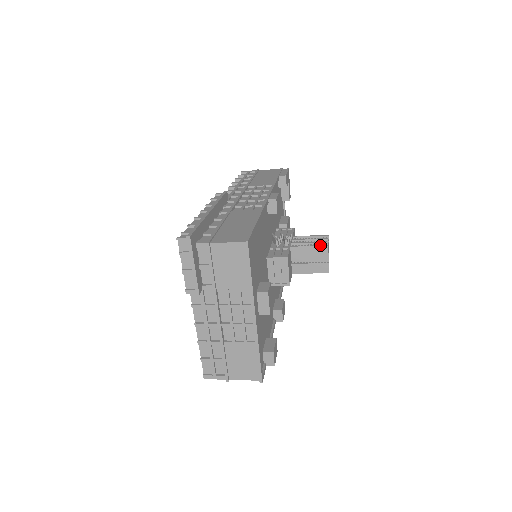
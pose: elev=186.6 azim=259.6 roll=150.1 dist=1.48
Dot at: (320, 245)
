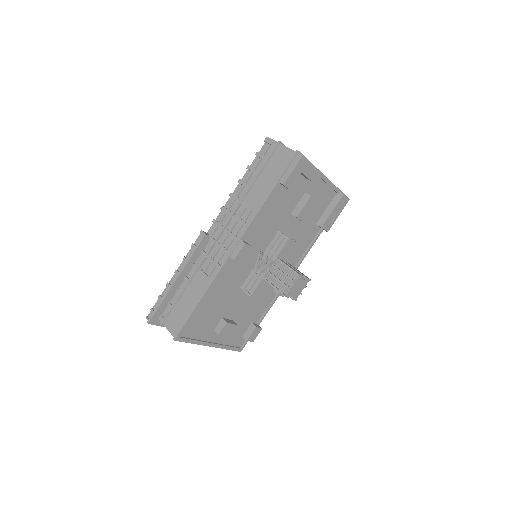
Dot at: (280, 291)
